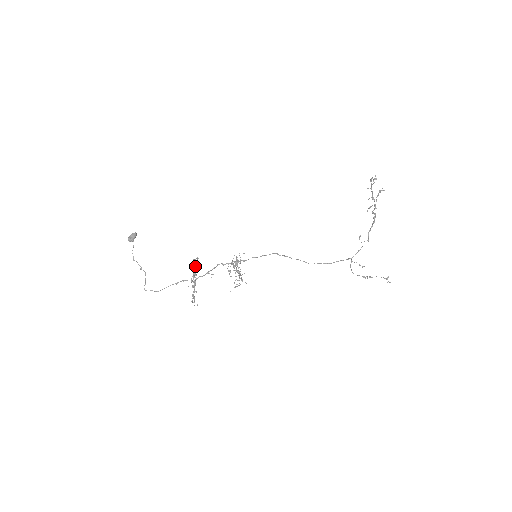
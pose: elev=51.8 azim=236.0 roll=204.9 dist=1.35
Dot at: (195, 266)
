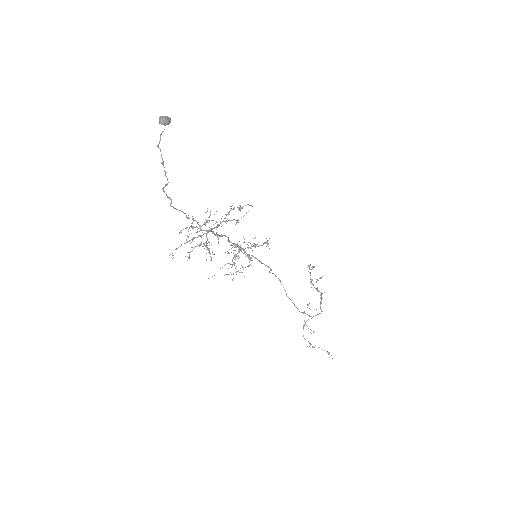
Dot at: occluded
